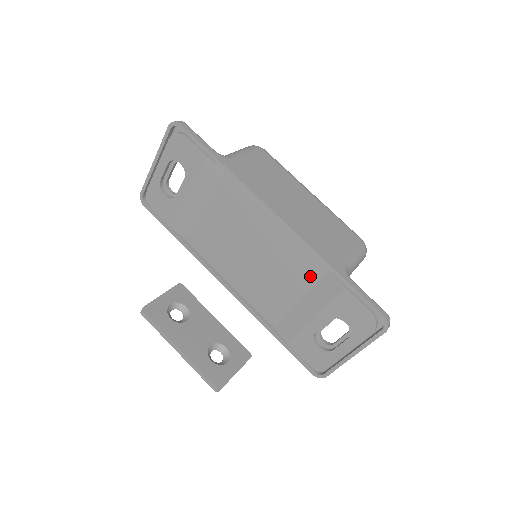
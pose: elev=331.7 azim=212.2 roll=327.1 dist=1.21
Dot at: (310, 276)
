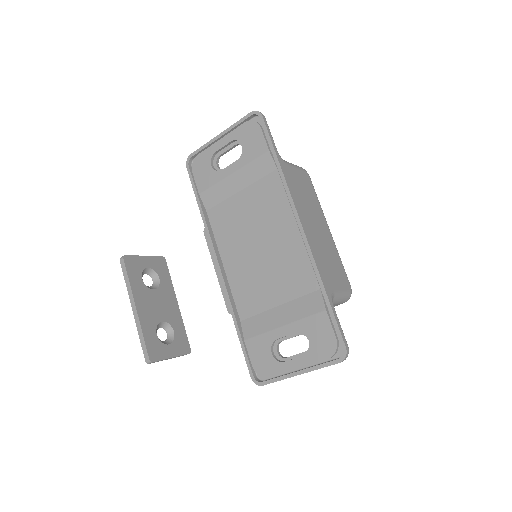
Dot at: (299, 287)
